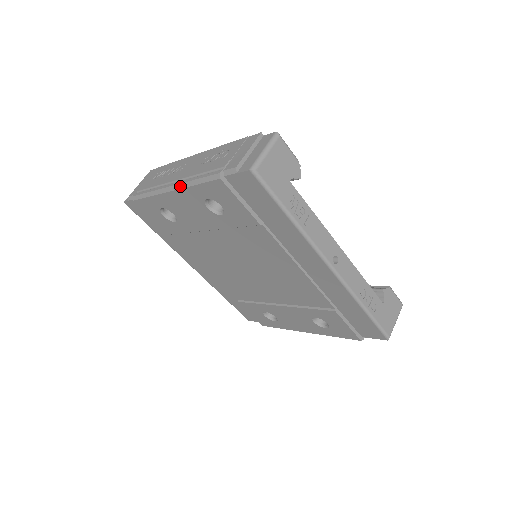
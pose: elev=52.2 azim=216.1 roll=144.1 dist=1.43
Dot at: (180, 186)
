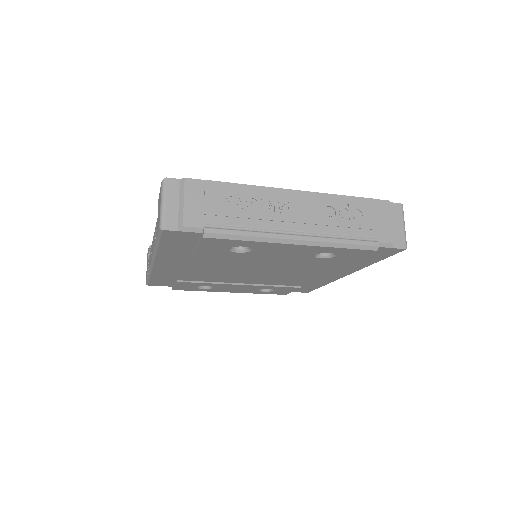
Dot at: (316, 244)
